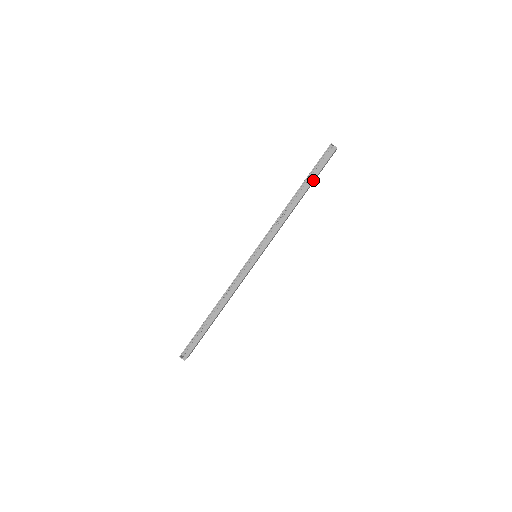
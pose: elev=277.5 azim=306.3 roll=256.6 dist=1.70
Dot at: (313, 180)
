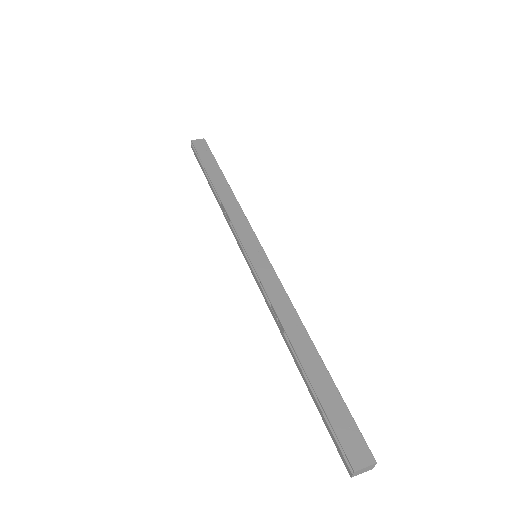
Dot at: (312, 397)
